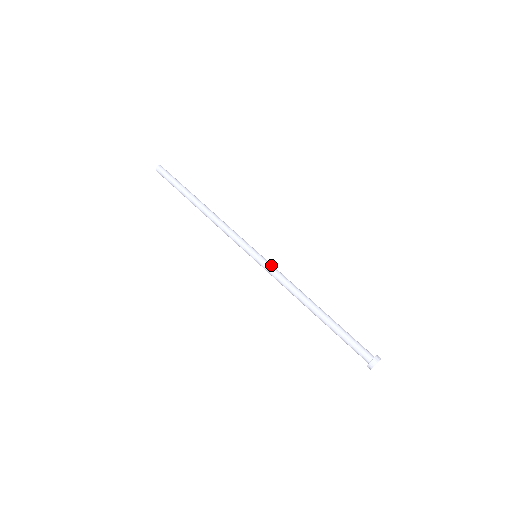
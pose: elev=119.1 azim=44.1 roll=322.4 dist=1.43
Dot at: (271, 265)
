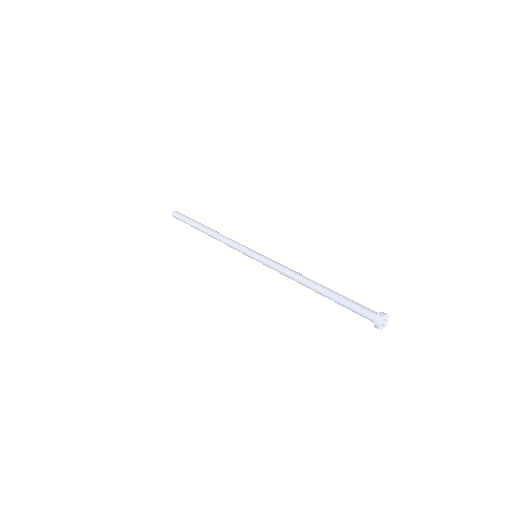
Dot at: (267, 259)
